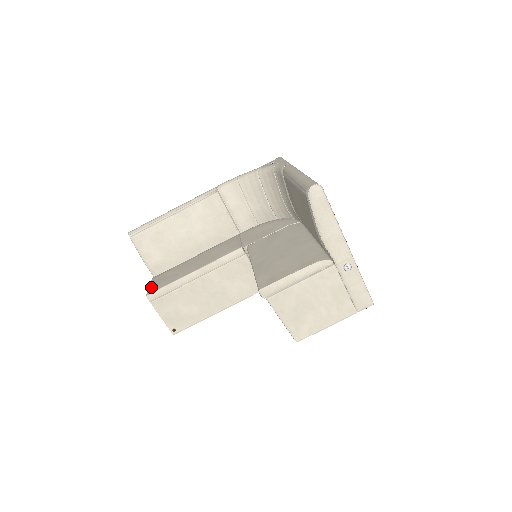
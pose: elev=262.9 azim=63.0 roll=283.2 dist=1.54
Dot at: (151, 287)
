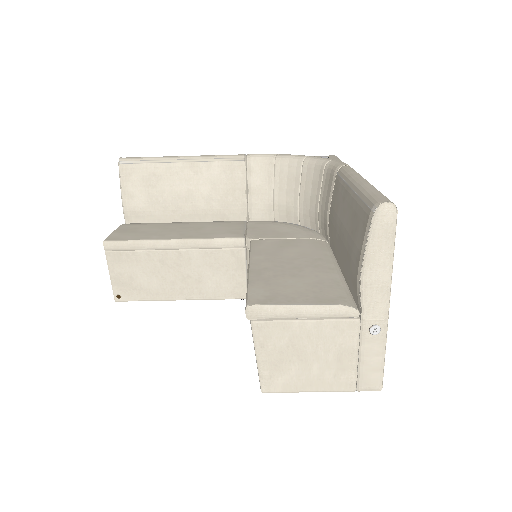
Dot at: (115, 233)
